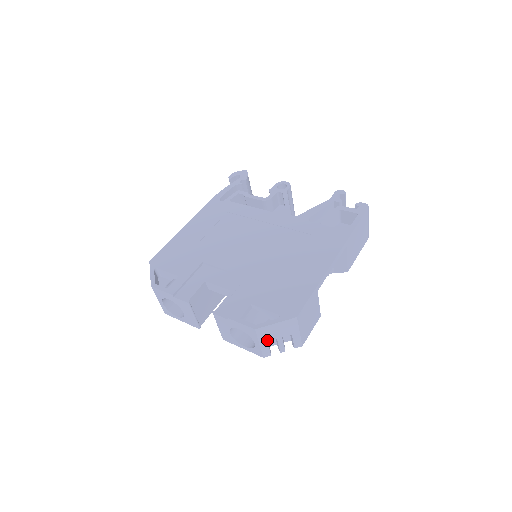
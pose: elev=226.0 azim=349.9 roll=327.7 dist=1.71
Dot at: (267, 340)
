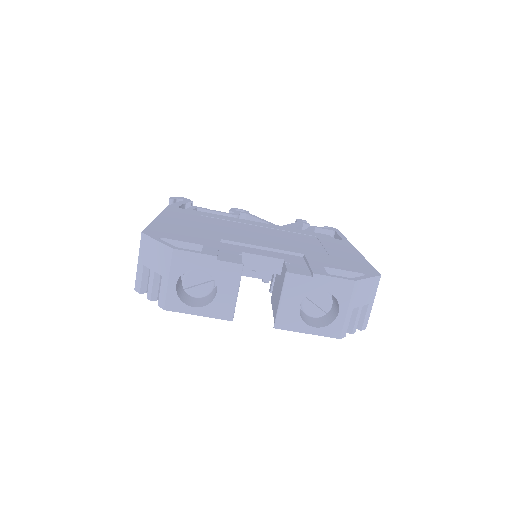
Dot at: (353, 306)
